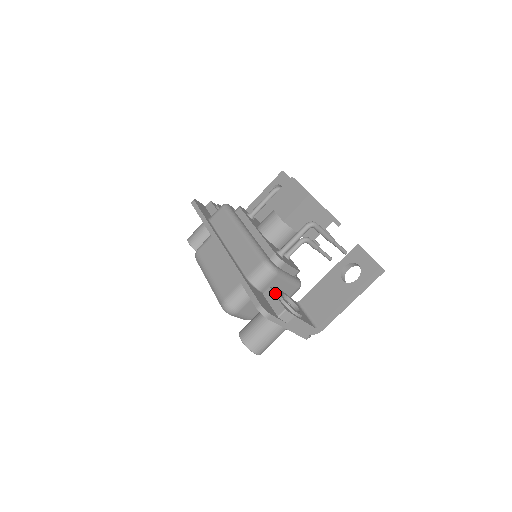
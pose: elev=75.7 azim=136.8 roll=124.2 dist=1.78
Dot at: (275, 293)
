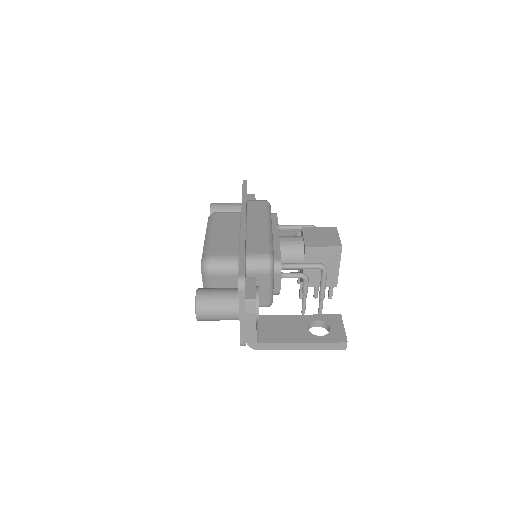
Dot at: occluded
